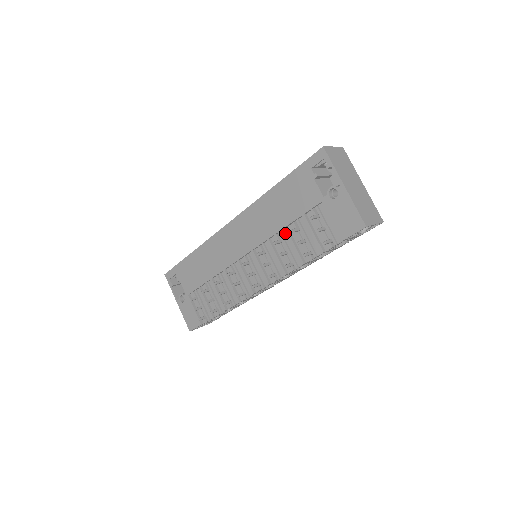
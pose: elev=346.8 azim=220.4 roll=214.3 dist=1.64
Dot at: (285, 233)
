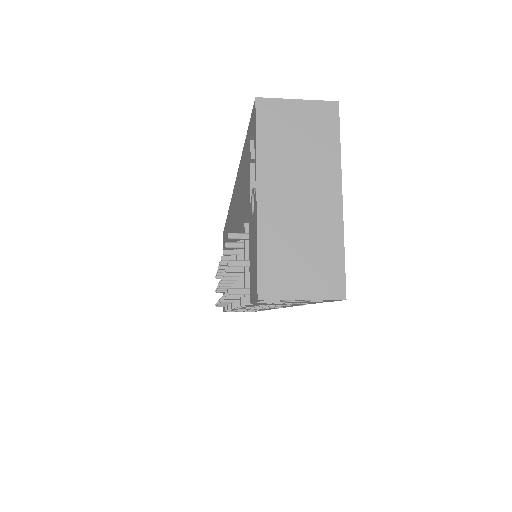
Dot at: occluded
